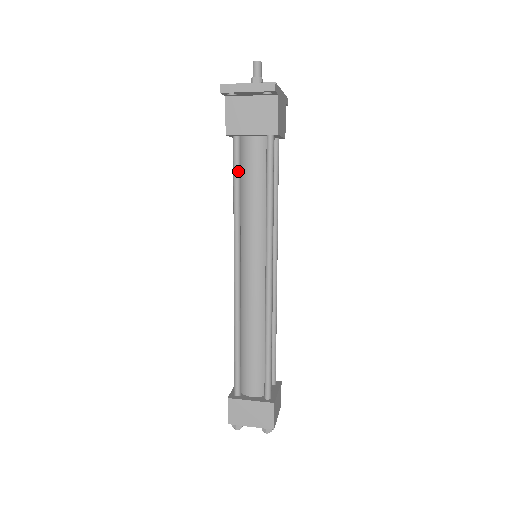
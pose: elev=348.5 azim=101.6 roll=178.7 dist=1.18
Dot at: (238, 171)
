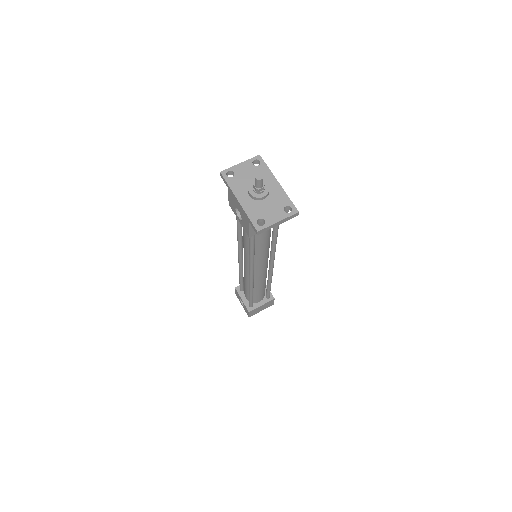
Dot at: (254, 243)
